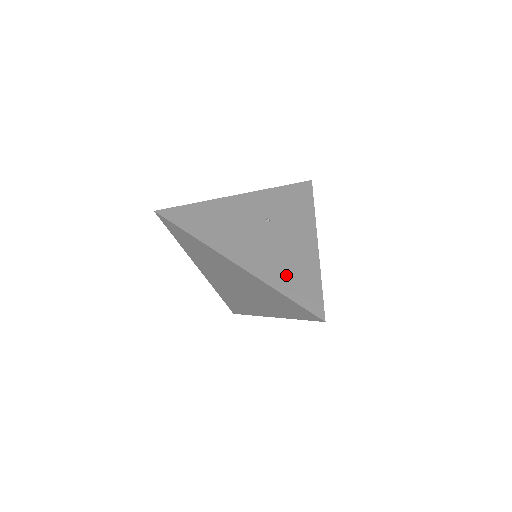
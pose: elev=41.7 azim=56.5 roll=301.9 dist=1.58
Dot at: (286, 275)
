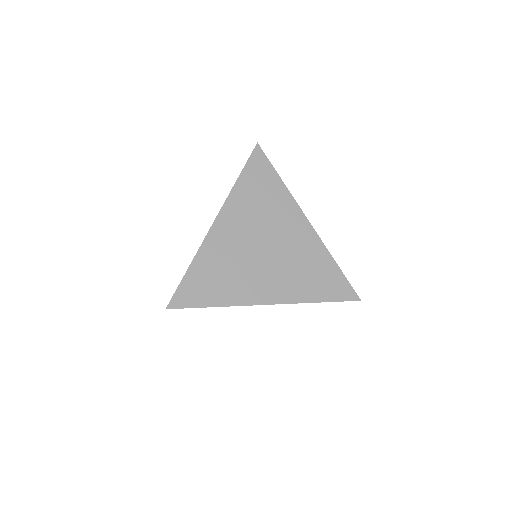
Dot at: occluded
